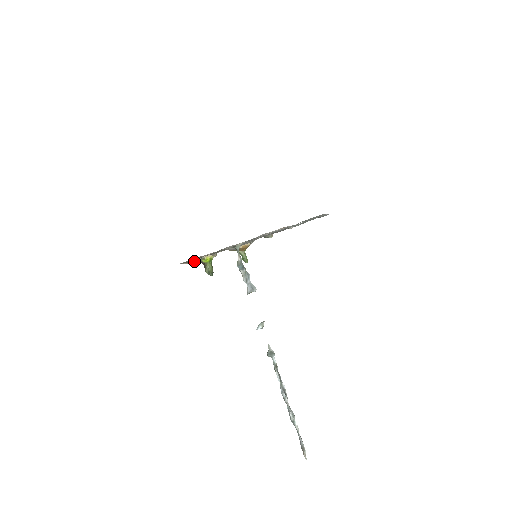
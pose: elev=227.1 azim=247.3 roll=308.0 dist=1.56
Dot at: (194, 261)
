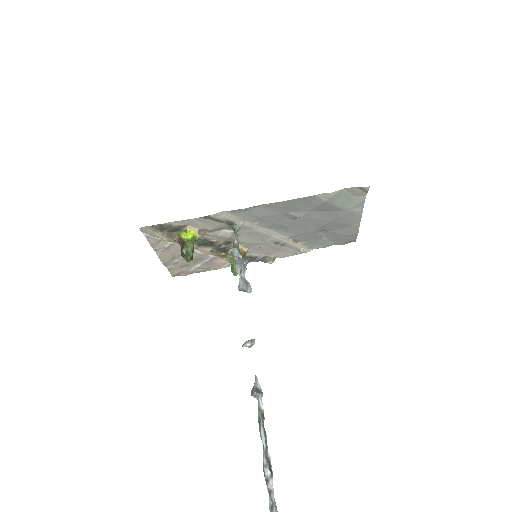
Dot at: (169, 235)
